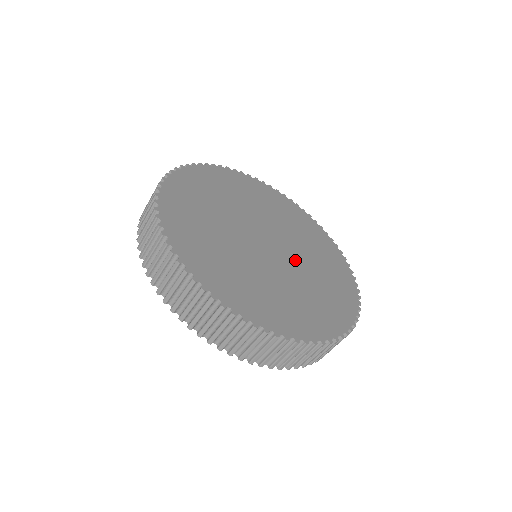
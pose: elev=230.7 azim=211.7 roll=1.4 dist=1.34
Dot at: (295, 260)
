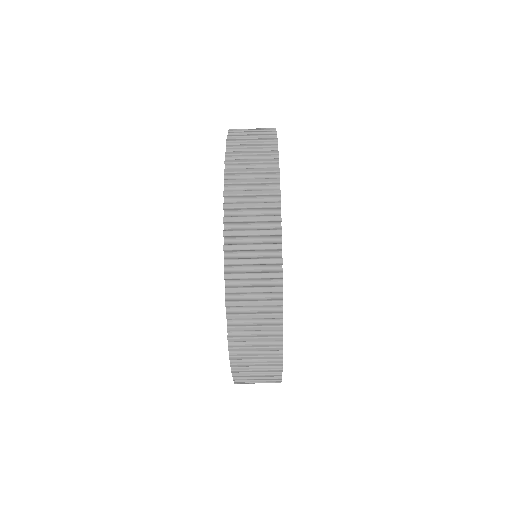
Dot at: occluded
